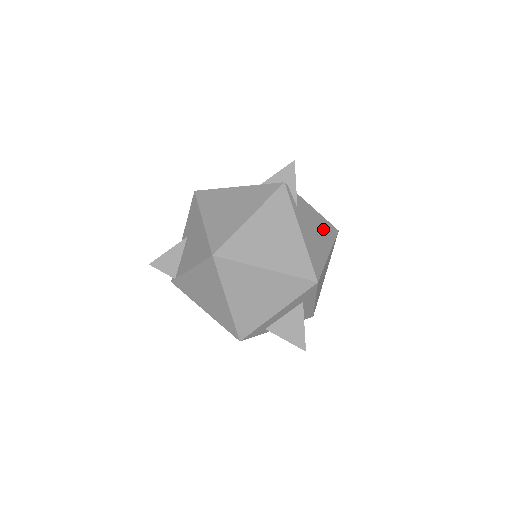
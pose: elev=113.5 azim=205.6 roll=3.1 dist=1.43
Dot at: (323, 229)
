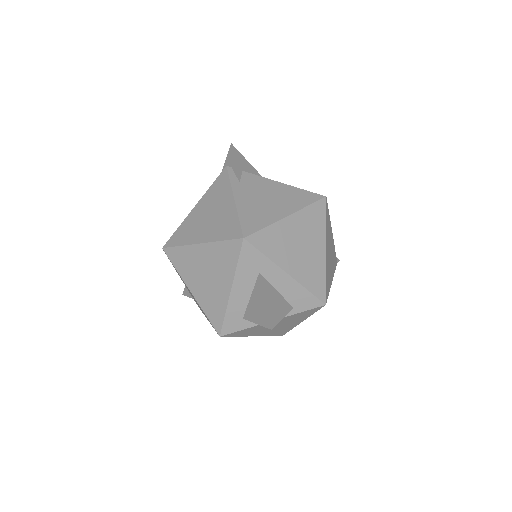
Dot at: (287, 196)
